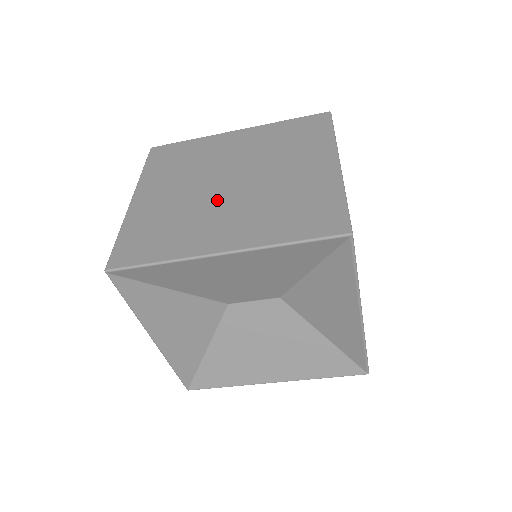
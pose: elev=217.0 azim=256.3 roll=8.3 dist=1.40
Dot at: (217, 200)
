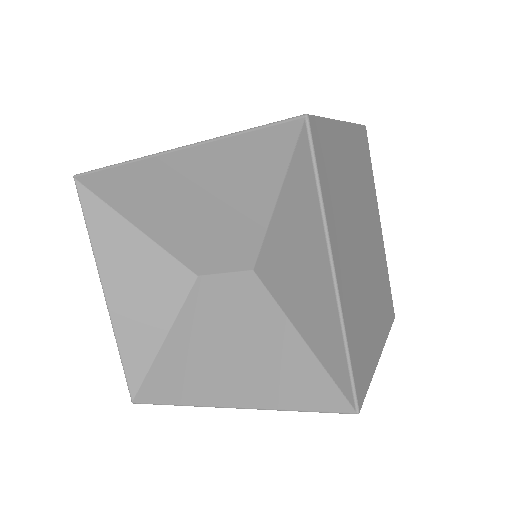
Dot at: occluded
